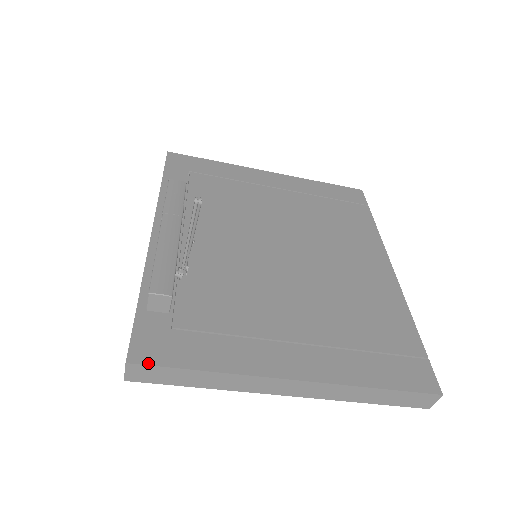
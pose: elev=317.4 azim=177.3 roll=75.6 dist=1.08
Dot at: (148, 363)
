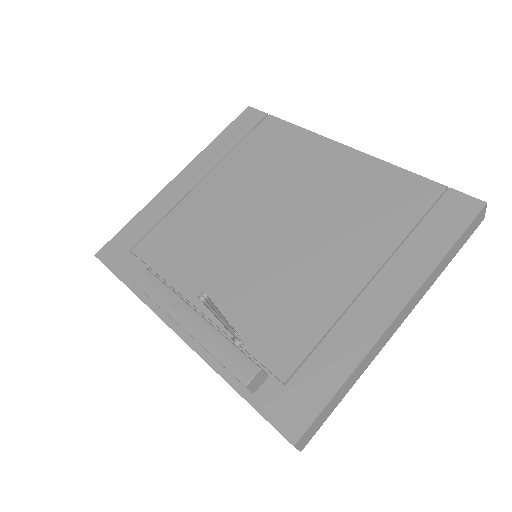
Dot at: (306, 428)
